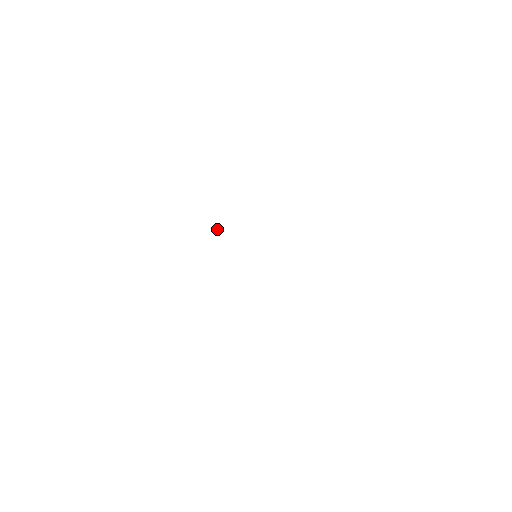
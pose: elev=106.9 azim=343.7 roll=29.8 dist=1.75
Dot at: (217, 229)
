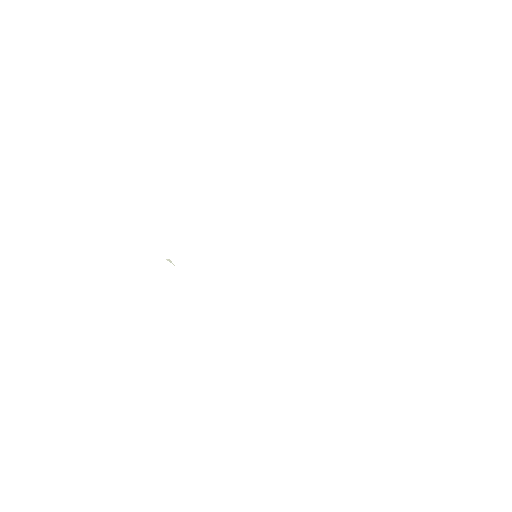
Dot at: (168, 260)
